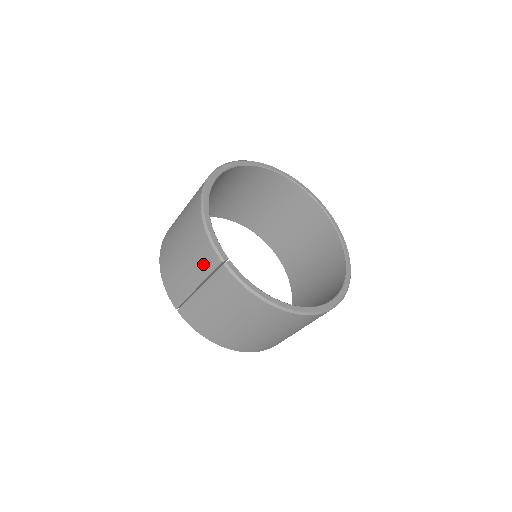
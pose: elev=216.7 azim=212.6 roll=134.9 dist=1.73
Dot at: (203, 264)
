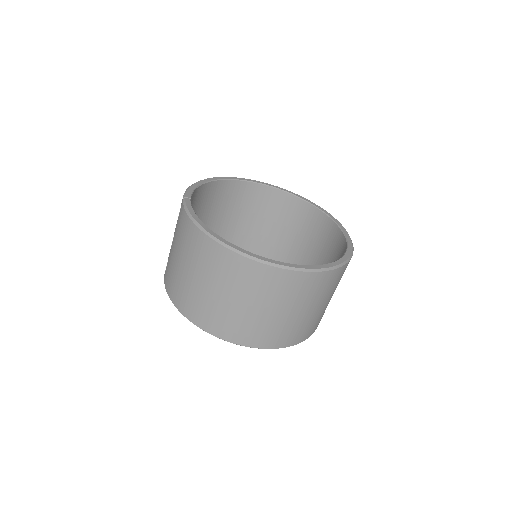
Dot at: occluded
